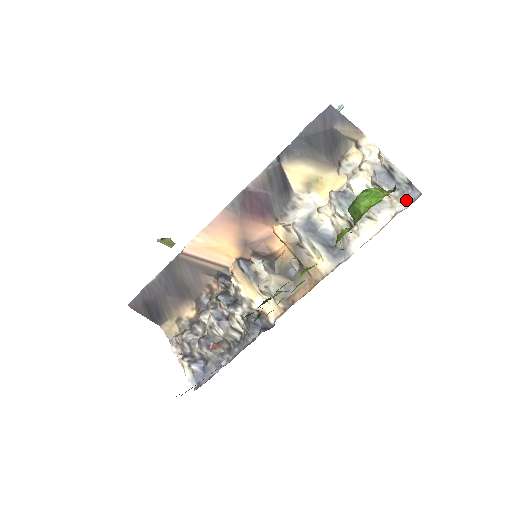
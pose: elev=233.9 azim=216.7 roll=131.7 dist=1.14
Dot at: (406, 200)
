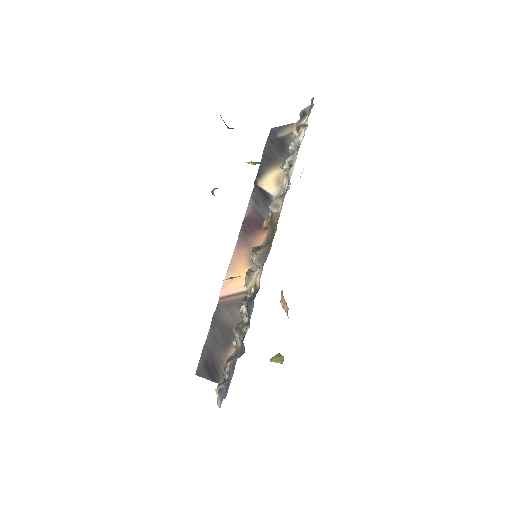
Dot at: (309, 111)
